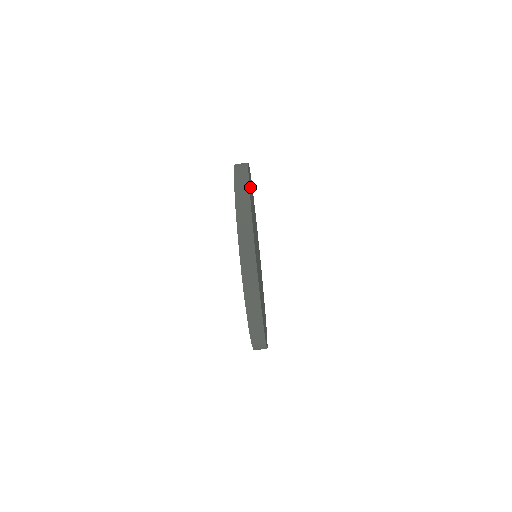
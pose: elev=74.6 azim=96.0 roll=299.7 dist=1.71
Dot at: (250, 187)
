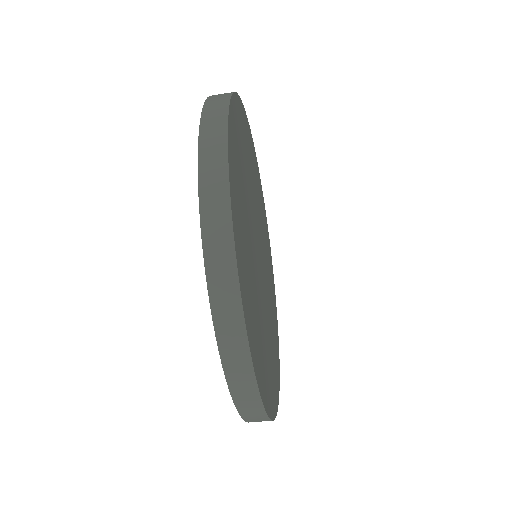
Dot at: (241, 127)
